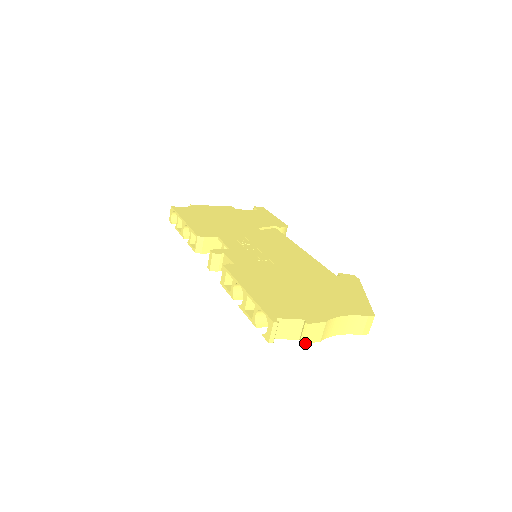
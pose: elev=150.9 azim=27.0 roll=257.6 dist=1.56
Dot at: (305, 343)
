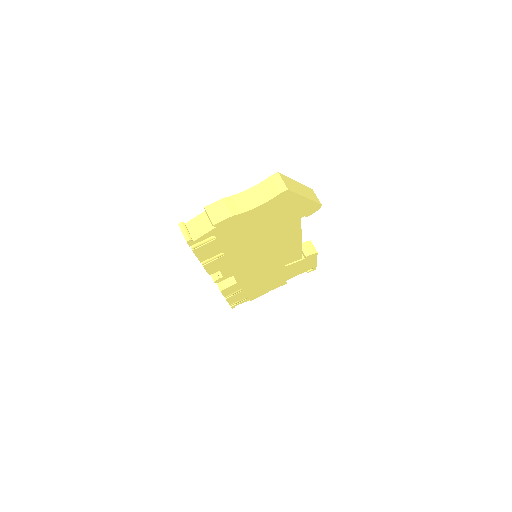
Dot at: (216, 223)
